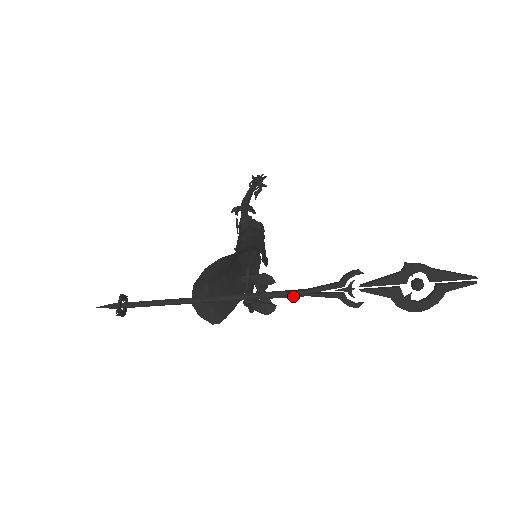
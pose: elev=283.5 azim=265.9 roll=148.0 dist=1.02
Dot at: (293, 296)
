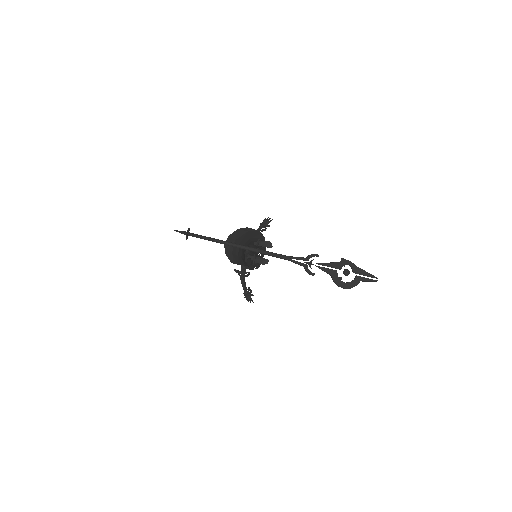
Dot at: (280, 257)
